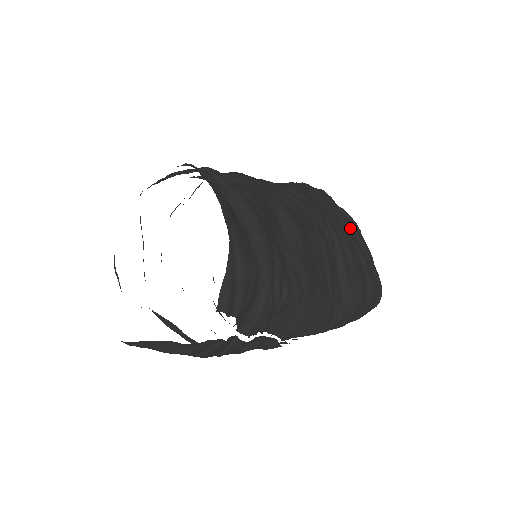
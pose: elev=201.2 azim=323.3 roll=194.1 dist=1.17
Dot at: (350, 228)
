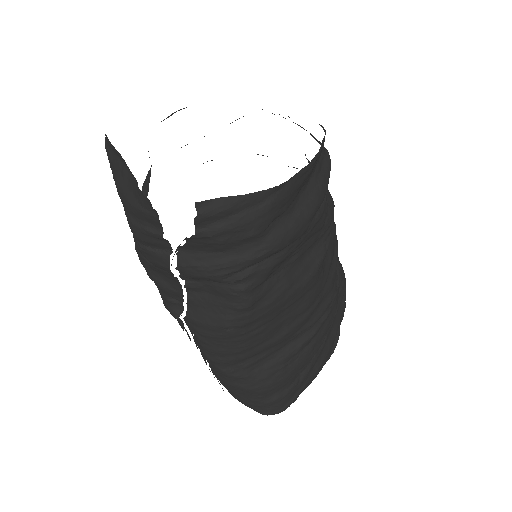
Dot at: (328, 346)
